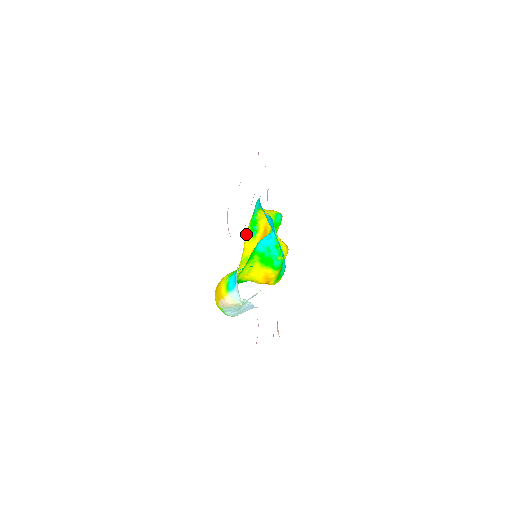
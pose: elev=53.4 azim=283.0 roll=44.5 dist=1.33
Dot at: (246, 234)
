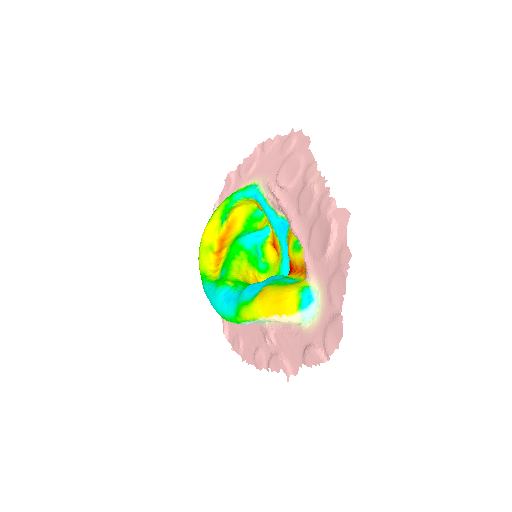
Dot at: (213, 218)
